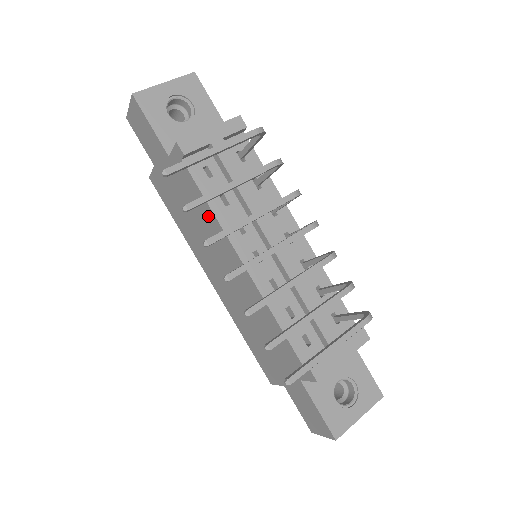
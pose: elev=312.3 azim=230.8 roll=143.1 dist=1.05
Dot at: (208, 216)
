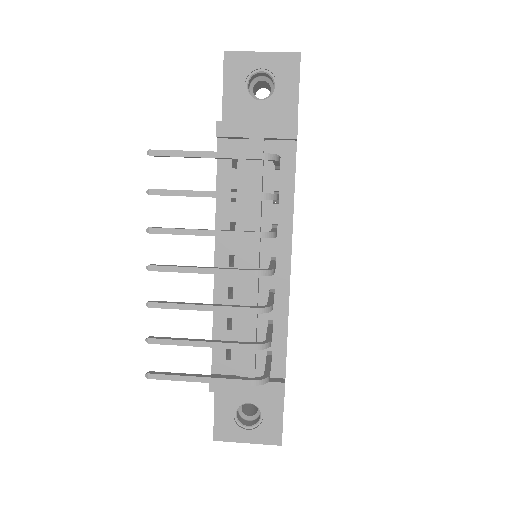
Dot at: occluded
